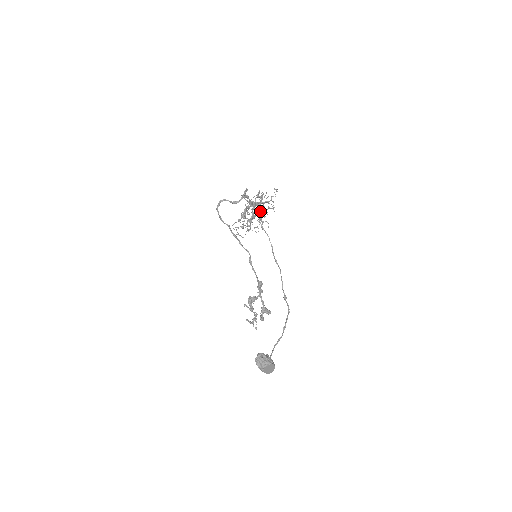
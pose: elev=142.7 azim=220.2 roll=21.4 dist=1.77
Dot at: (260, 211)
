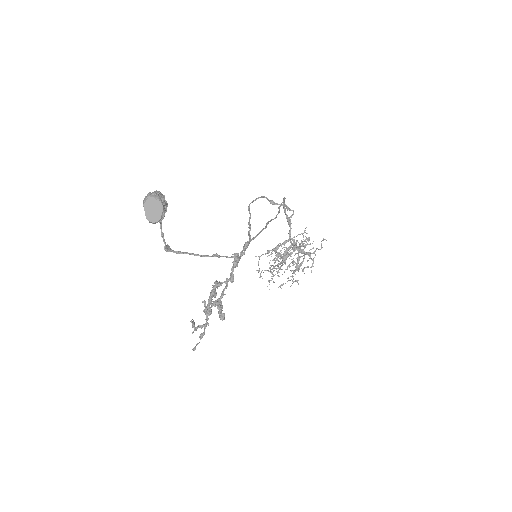
Dot at: occluded
